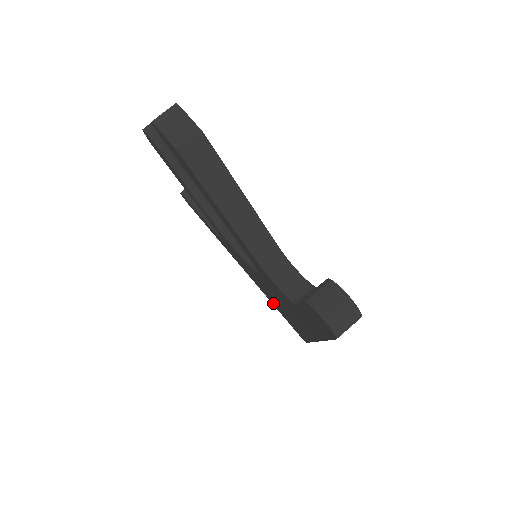
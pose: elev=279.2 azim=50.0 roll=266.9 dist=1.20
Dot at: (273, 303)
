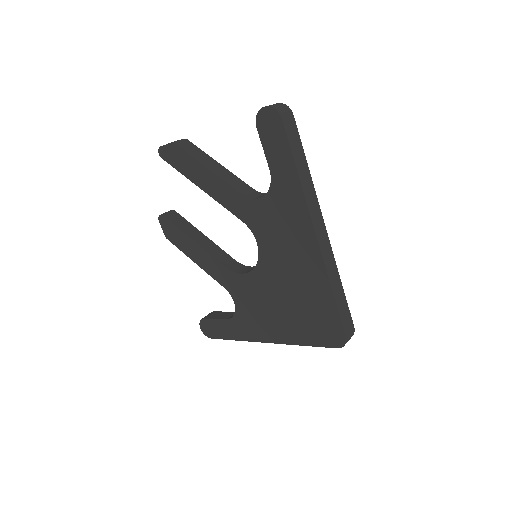
Dot at: (301, 333)
